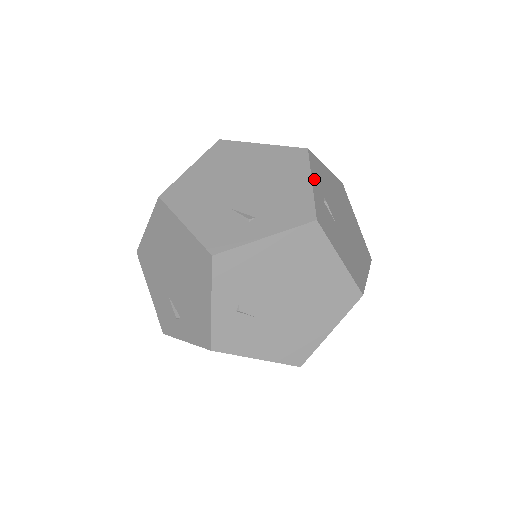
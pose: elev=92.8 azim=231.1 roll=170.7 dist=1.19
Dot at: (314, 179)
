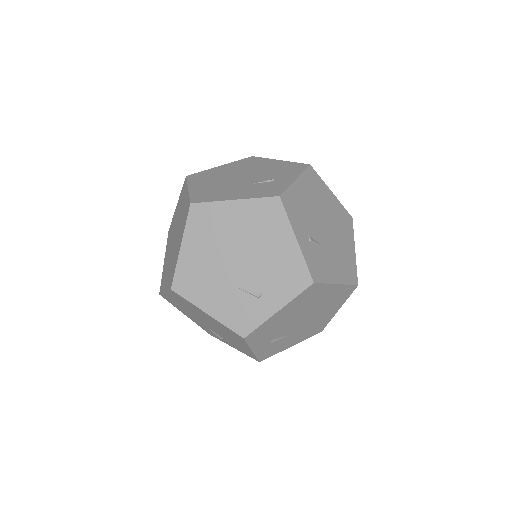
Dot at: (255, 346)
